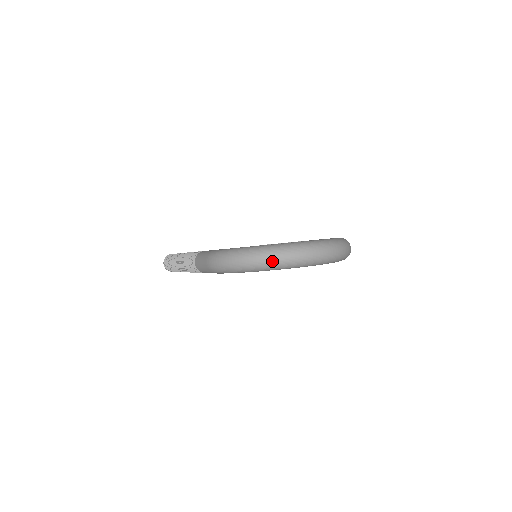
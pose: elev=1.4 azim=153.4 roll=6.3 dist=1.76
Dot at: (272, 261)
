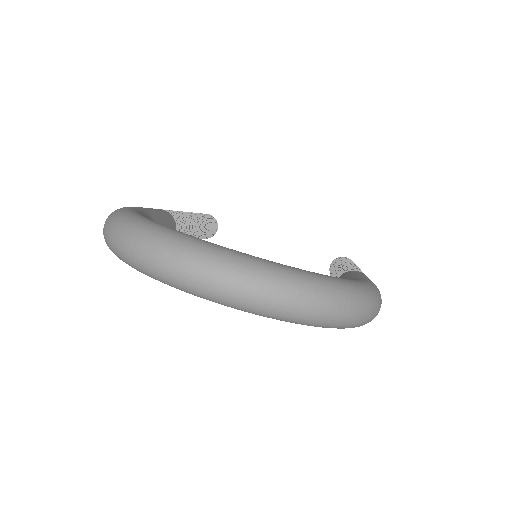
Dot at: (129, 251)
